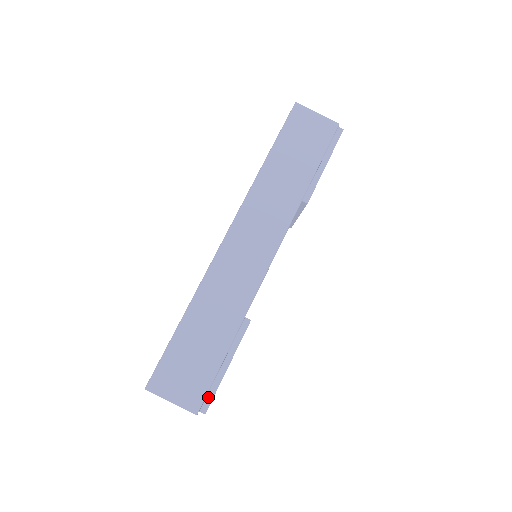
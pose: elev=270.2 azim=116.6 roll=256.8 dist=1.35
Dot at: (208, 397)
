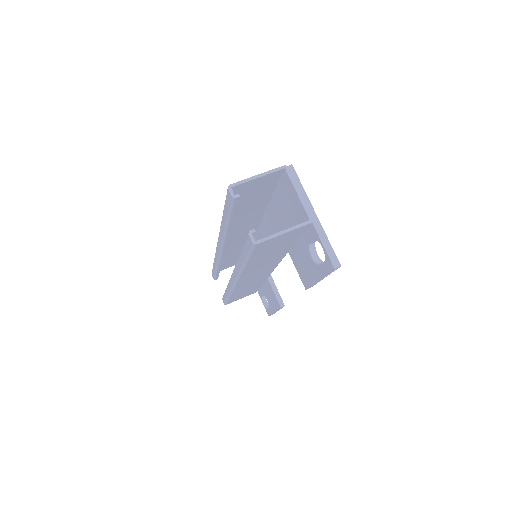
Dot at: occluded
